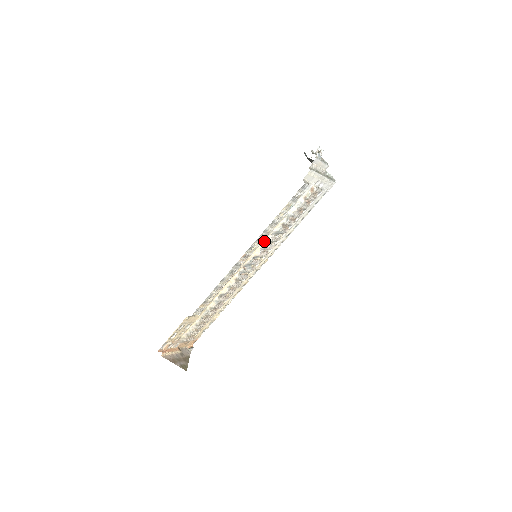
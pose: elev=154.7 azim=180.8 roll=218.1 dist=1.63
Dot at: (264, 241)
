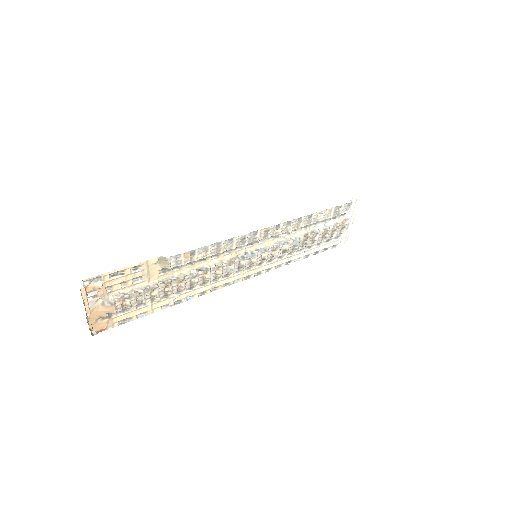
Dot at: (281, 239)
